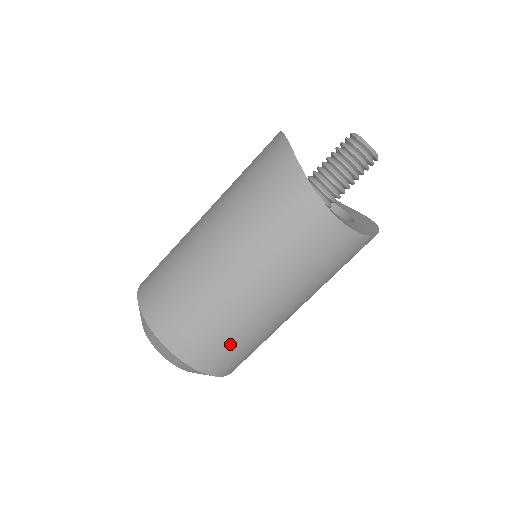
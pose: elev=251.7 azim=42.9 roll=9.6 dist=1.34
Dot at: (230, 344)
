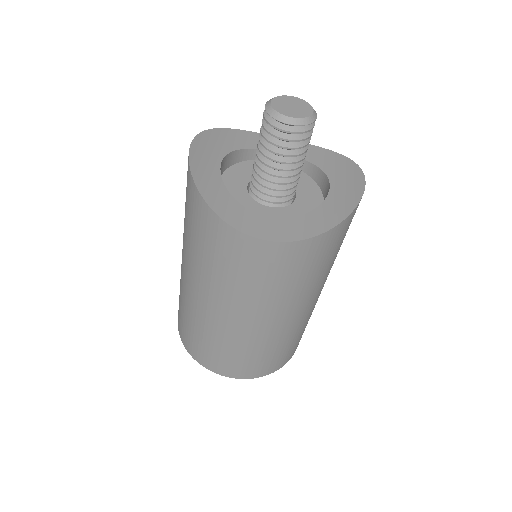
Dot at: (252, 357)
